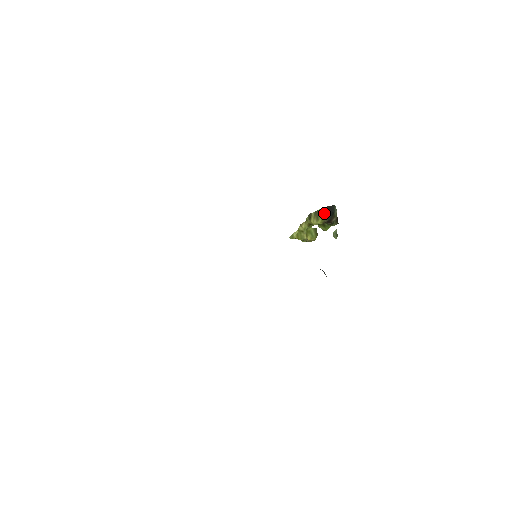
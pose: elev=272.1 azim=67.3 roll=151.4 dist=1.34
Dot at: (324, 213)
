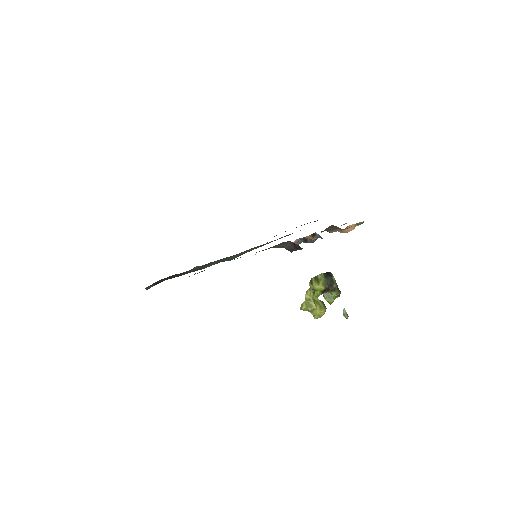
Dot at: (323, 278)
